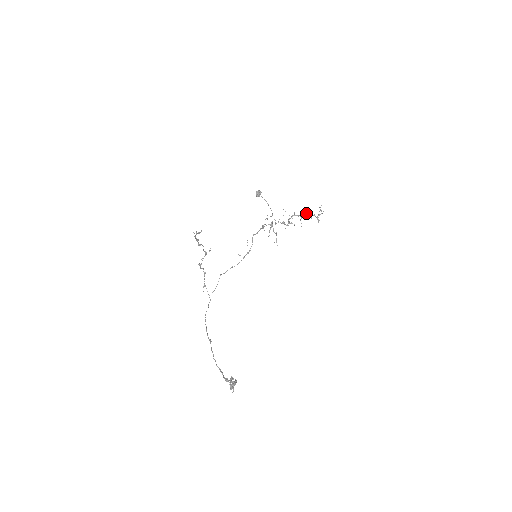
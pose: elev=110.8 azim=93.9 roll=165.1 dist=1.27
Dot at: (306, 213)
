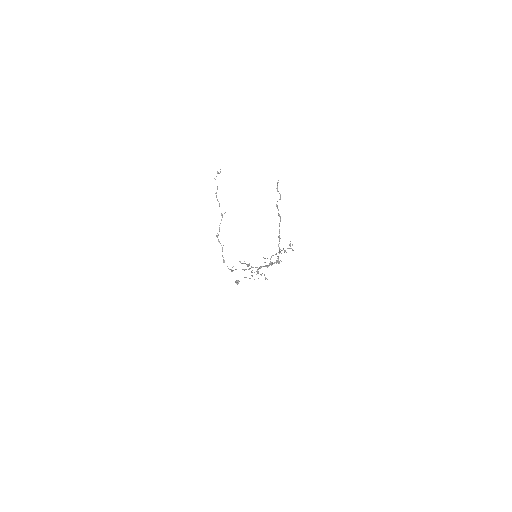
Dot at: (281, 250)
